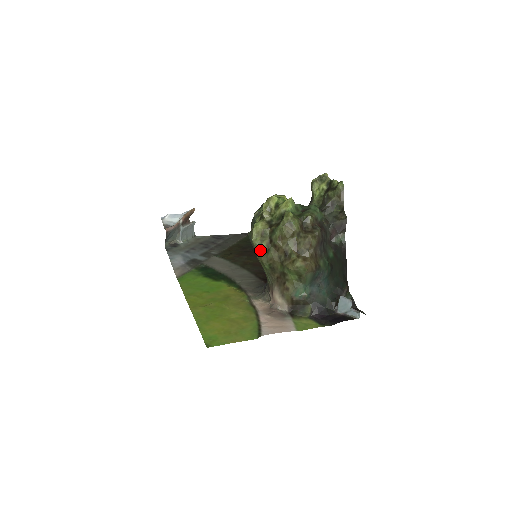
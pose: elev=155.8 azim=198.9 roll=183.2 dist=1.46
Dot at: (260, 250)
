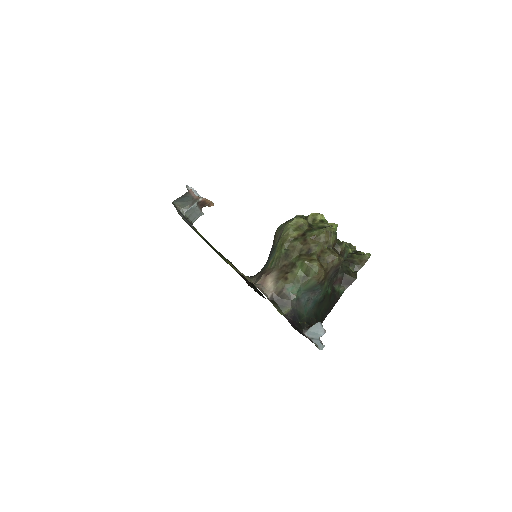
Dot at: (289, 234)
